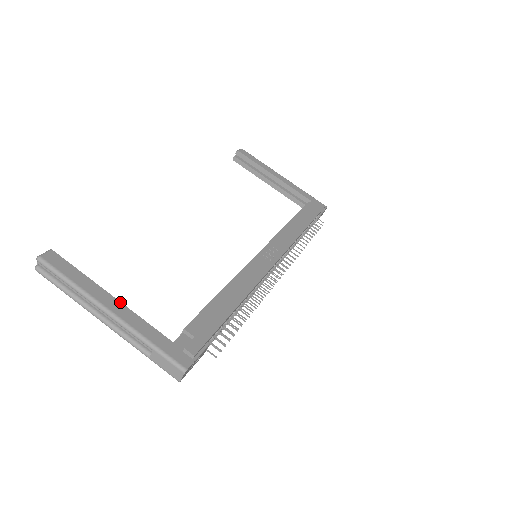
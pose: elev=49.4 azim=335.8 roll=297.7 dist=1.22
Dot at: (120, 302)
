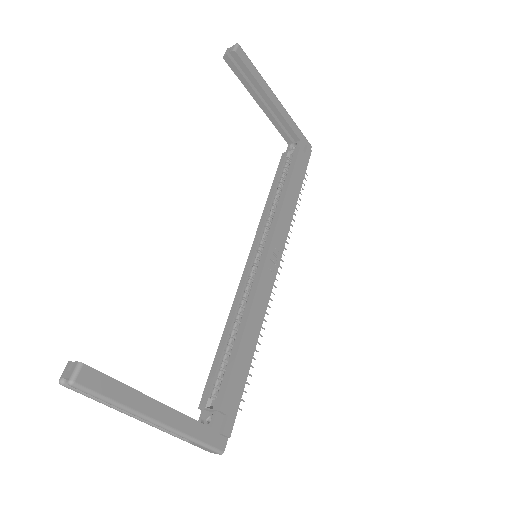
Dot at: (164, 405)
